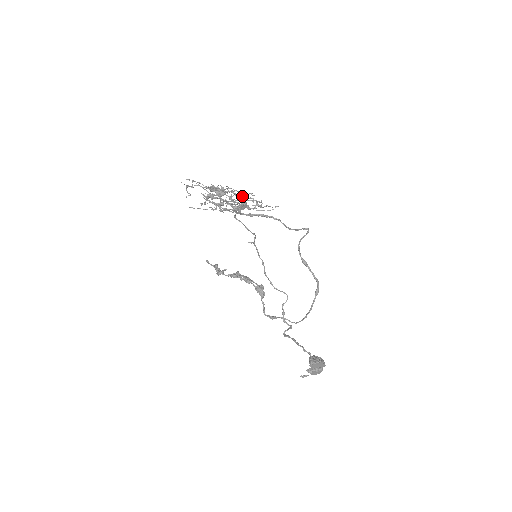
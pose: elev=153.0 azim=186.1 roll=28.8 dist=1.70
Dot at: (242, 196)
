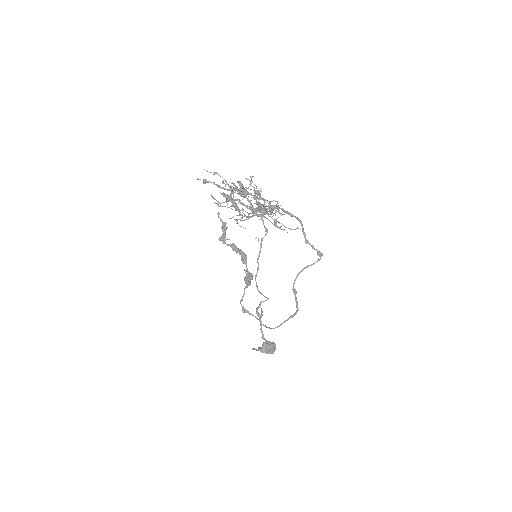
Dot at: (264, 206)
